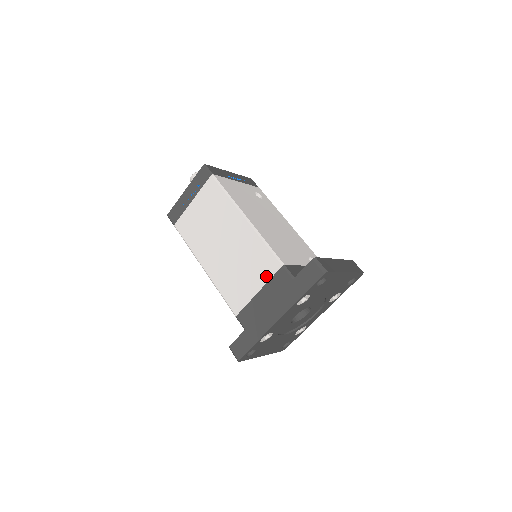
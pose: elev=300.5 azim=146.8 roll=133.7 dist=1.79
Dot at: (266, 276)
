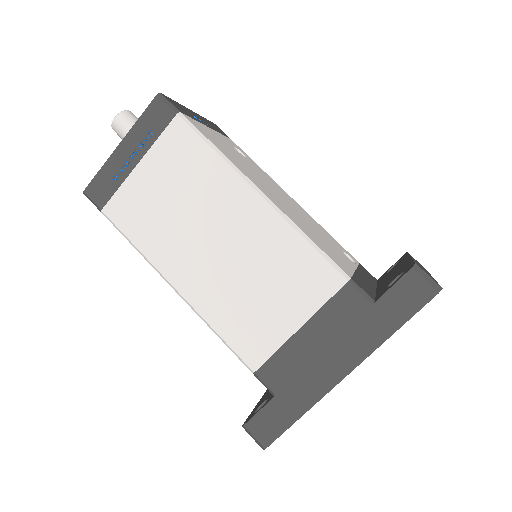
Dot at: (314, 300)
